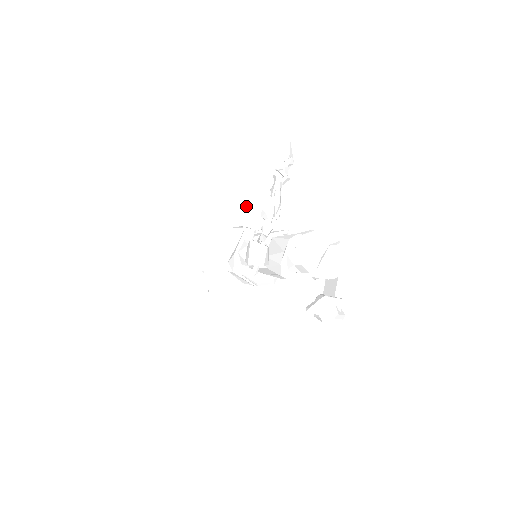
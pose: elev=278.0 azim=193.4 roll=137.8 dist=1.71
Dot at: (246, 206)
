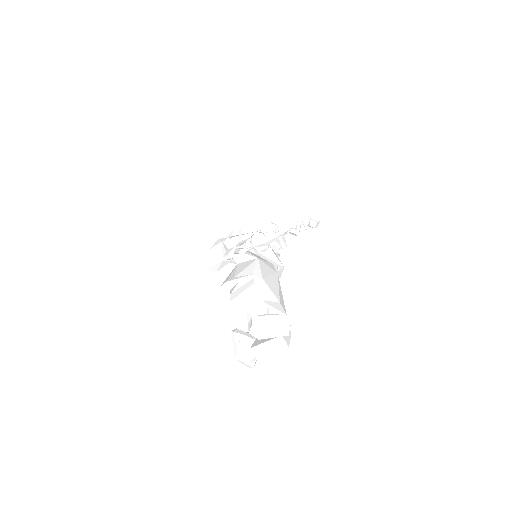
Dot at: (299, 215)
